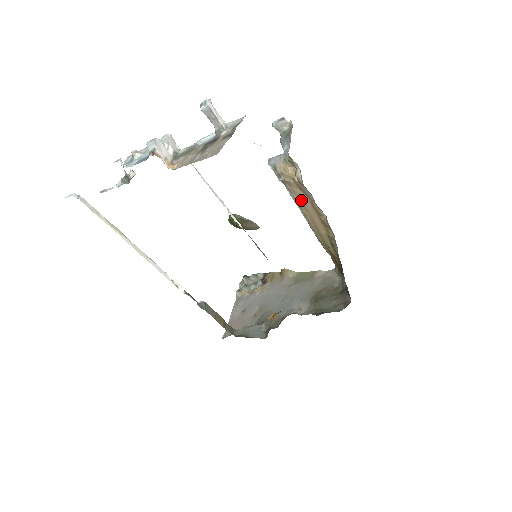
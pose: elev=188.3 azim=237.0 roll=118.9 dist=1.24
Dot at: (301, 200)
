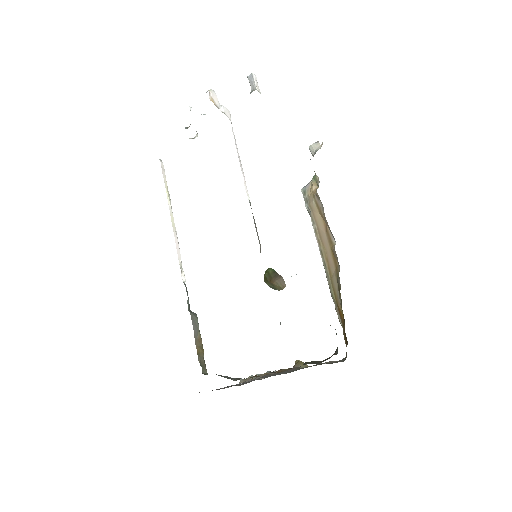
Dot at: (320, 230)
